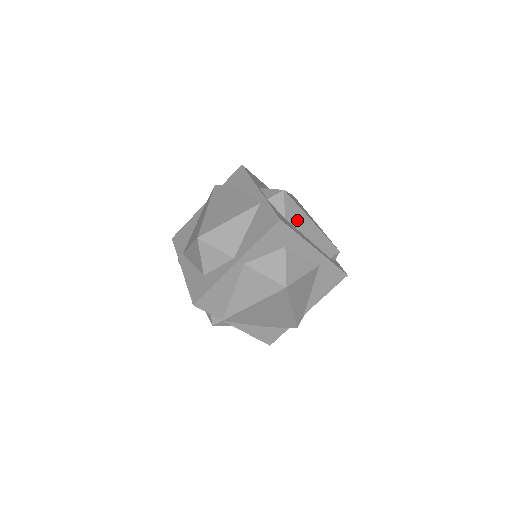
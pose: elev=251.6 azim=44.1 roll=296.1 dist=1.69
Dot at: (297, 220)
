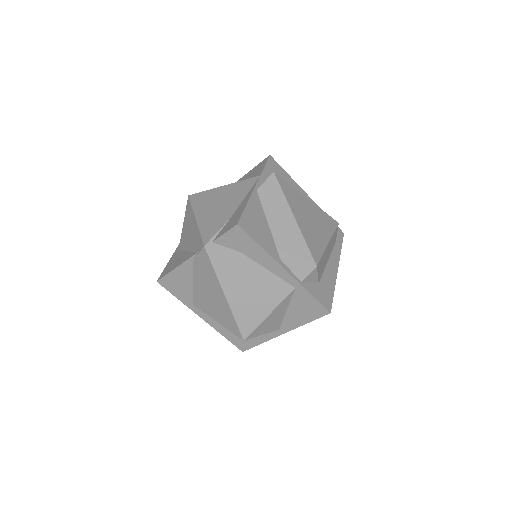
Dot at: (323, 266)
